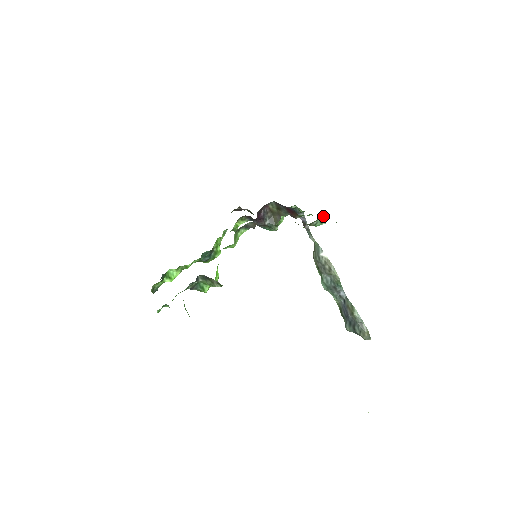
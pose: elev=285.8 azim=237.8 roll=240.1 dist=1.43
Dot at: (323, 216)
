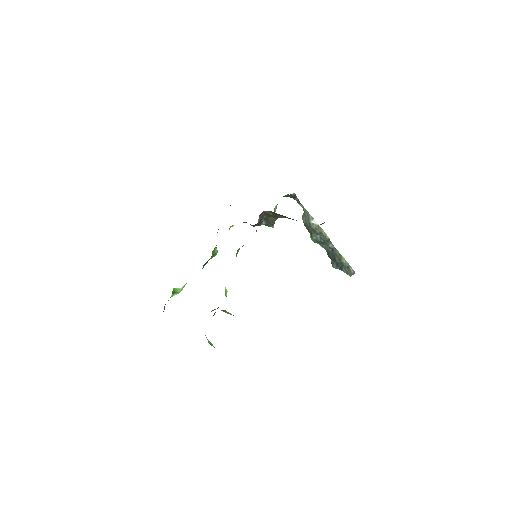
Dot at: (323, 223)
